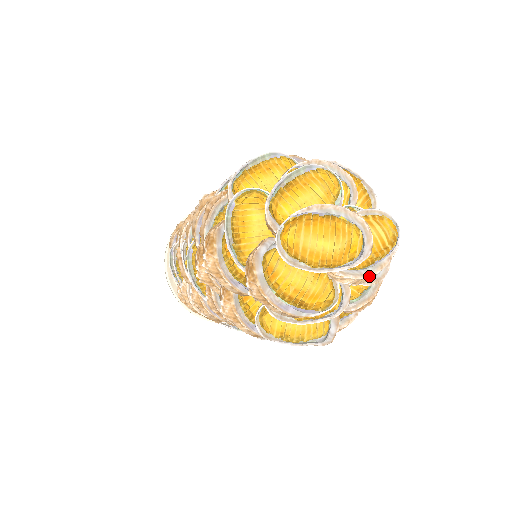
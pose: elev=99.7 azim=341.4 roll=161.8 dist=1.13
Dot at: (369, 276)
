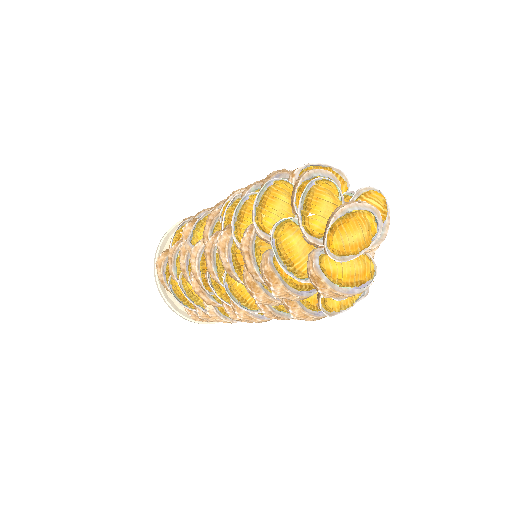
Dot at: occluded
